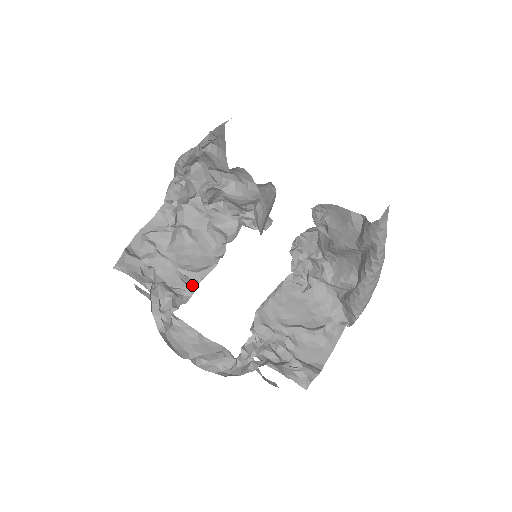
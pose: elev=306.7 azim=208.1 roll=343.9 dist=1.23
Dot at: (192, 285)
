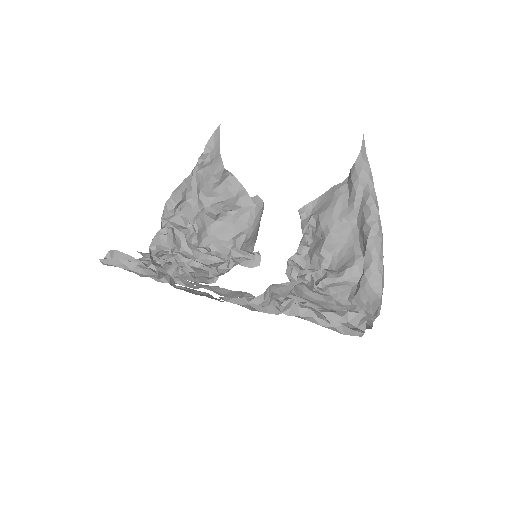
Dot at: (191, 281)
